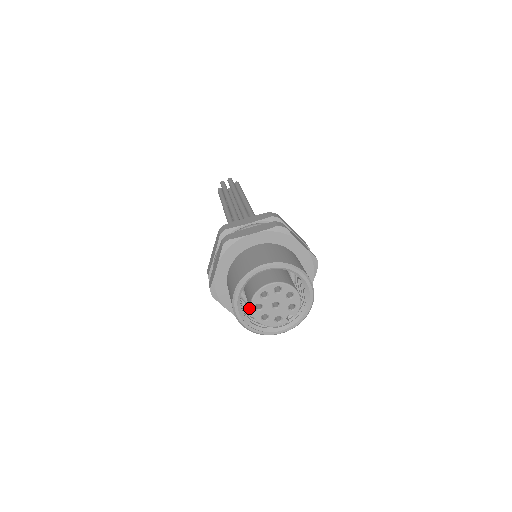
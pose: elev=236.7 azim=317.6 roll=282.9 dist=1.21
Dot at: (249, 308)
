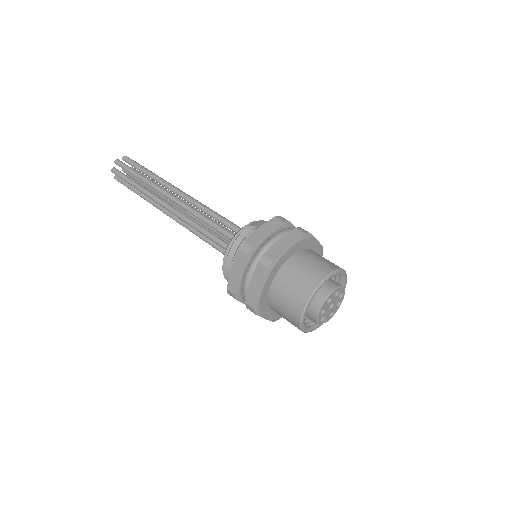
Dot at: occluded
